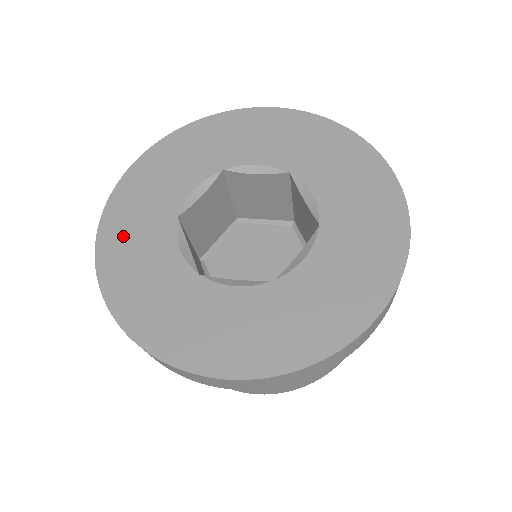
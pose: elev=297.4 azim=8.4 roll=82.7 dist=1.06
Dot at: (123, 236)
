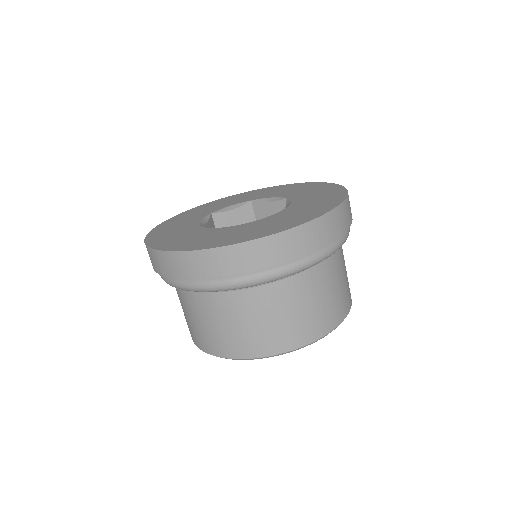
Dot at: (171, 241)
